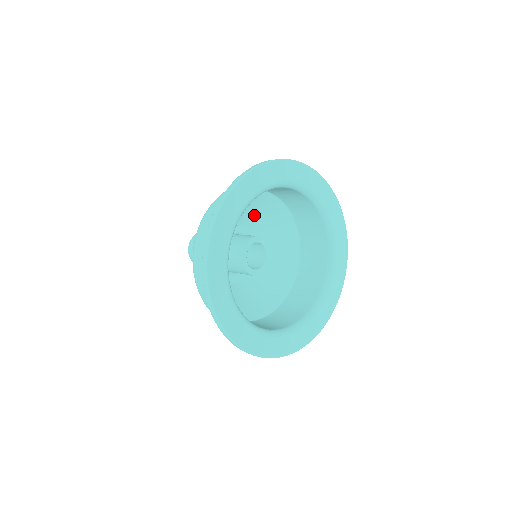
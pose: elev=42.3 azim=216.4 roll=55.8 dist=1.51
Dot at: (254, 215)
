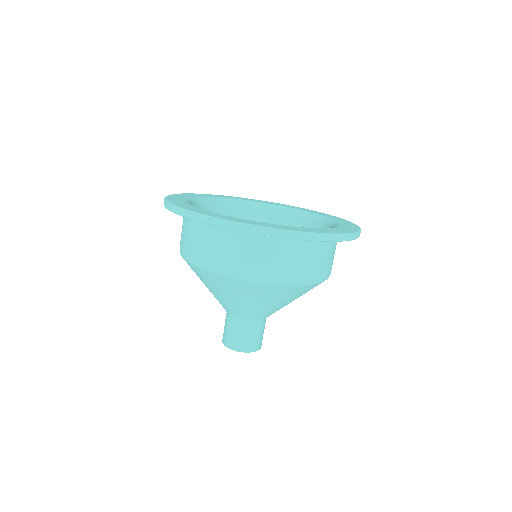
Dot at: occluded
